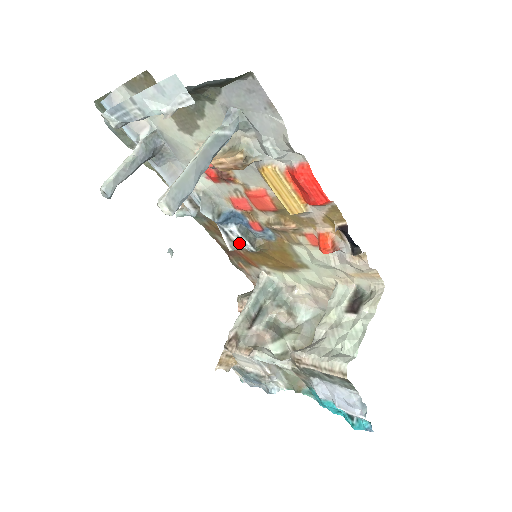
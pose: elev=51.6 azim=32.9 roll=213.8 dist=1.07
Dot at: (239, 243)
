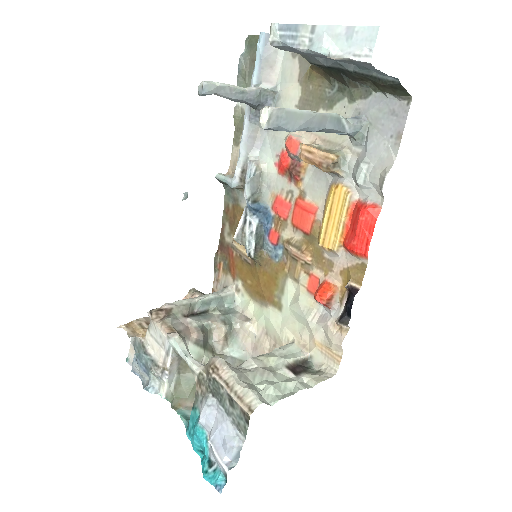
Dot at: (246, 239)
